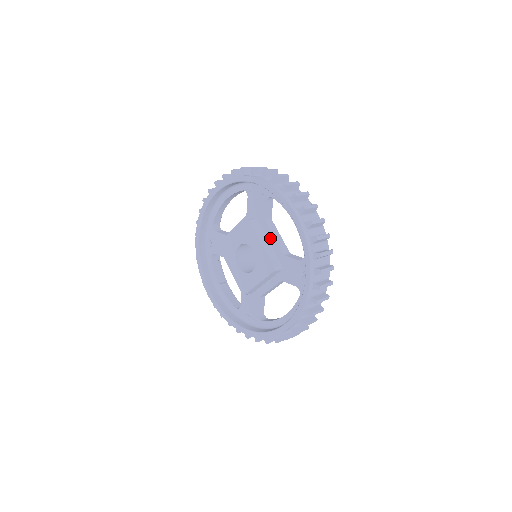
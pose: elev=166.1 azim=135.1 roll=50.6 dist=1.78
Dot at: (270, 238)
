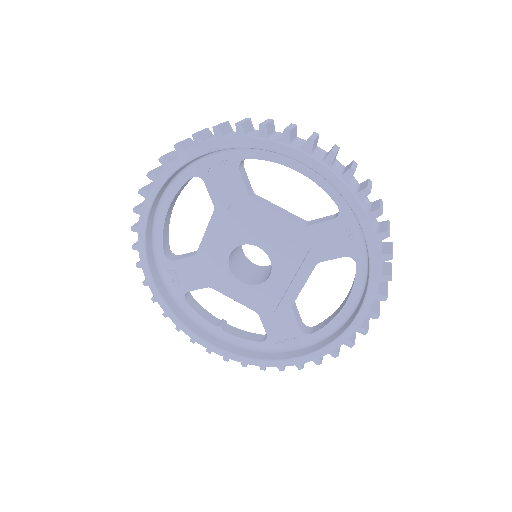
Dot at: (270, 217)
